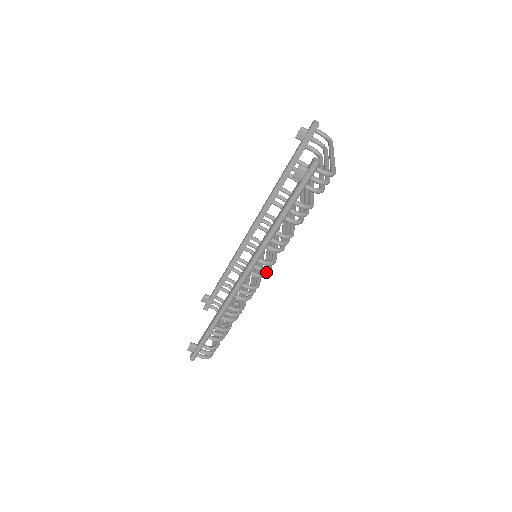
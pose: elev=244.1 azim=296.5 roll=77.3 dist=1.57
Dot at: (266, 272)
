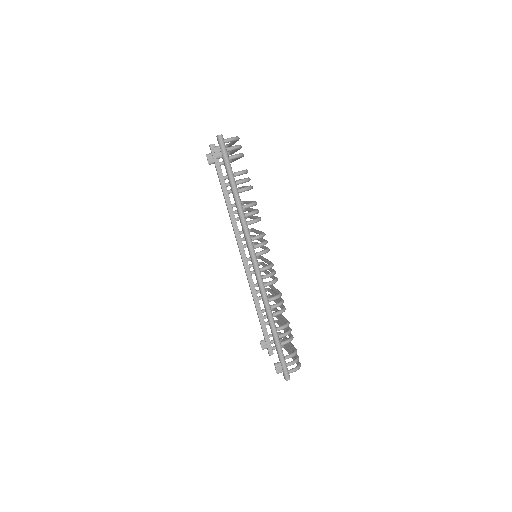
Dot at: (267, 248)
